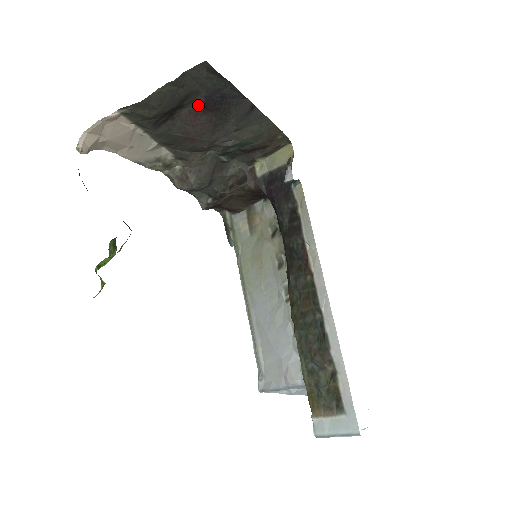
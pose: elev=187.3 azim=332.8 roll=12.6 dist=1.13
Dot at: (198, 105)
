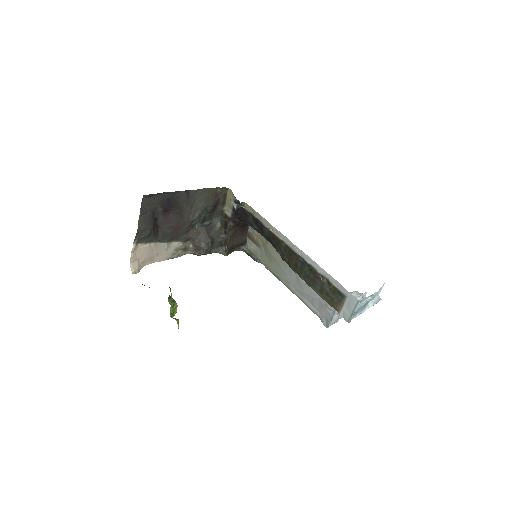
Dot at: (162, 212)
